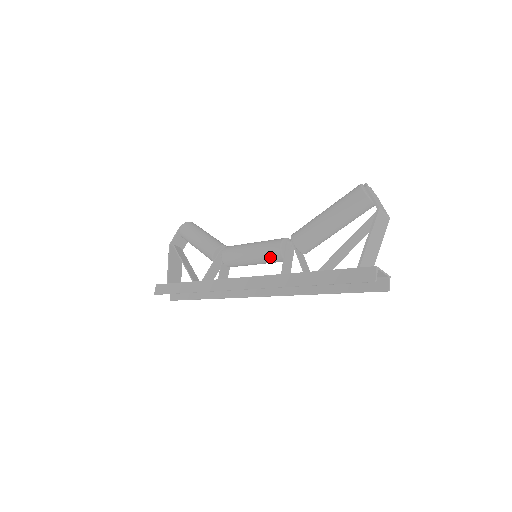
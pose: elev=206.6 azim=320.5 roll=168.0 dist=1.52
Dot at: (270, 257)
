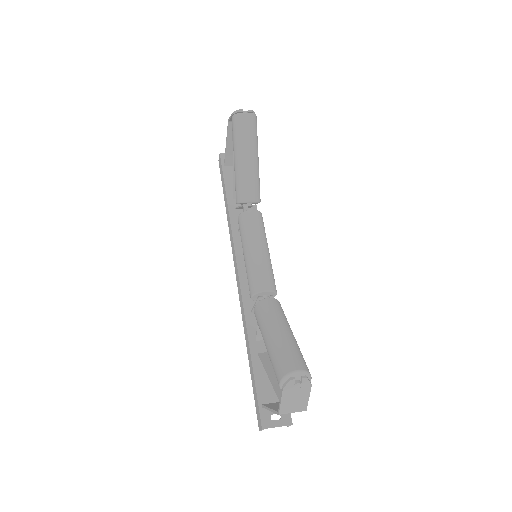
Dot at: occluded
